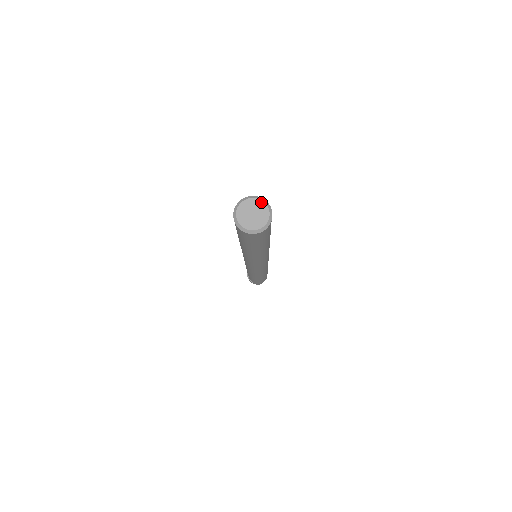
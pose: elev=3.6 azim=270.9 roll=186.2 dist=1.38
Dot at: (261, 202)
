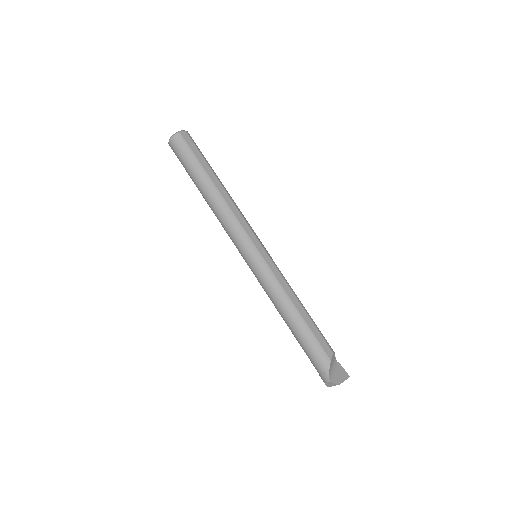
Dot at: occluded
